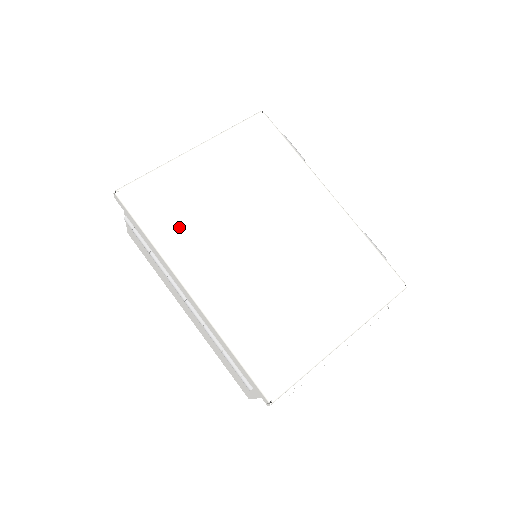
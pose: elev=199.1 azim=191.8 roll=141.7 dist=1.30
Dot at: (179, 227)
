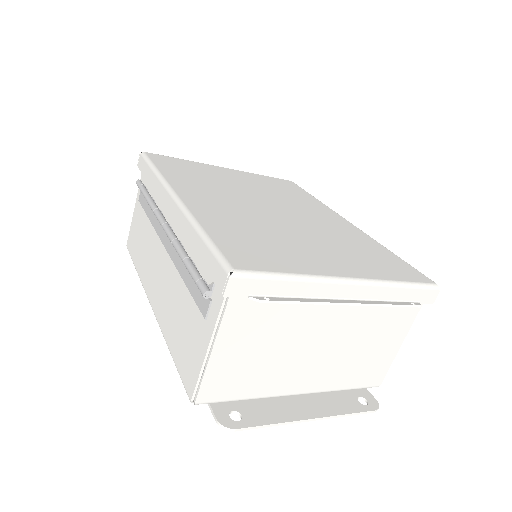
Dot at: (187, 176)
